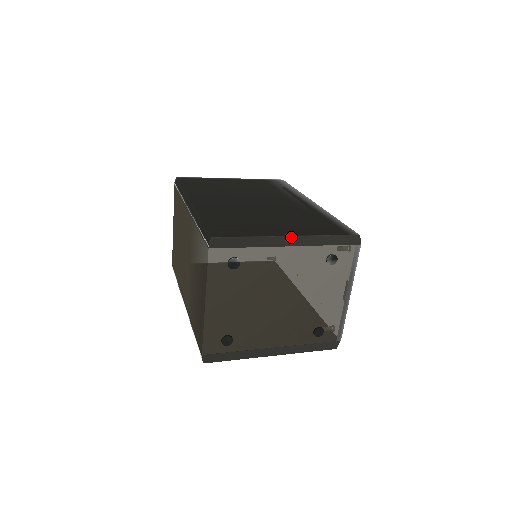
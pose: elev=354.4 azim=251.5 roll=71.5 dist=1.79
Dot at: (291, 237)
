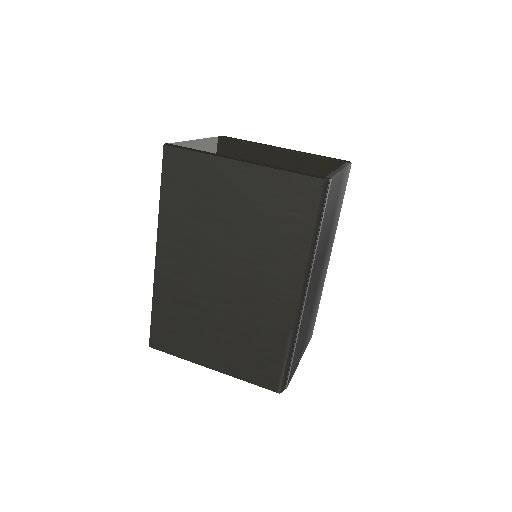
Dot at: (213, 369)
